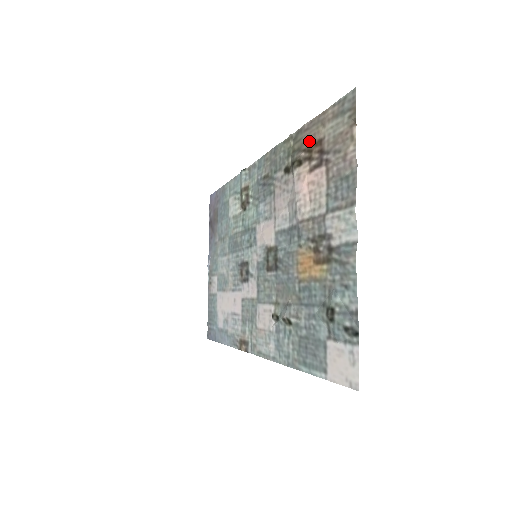
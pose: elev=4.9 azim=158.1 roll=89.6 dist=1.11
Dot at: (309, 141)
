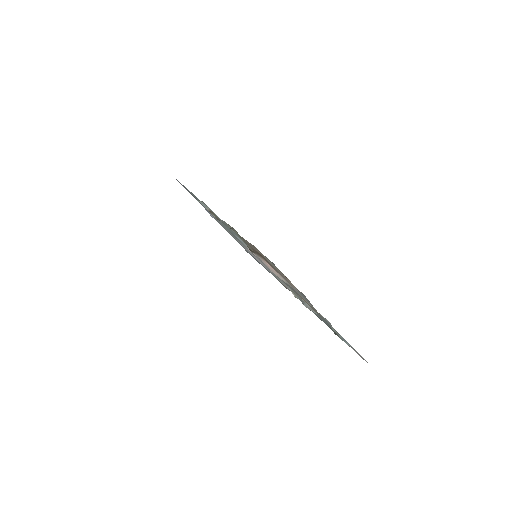
Dot at: (254, 249)
